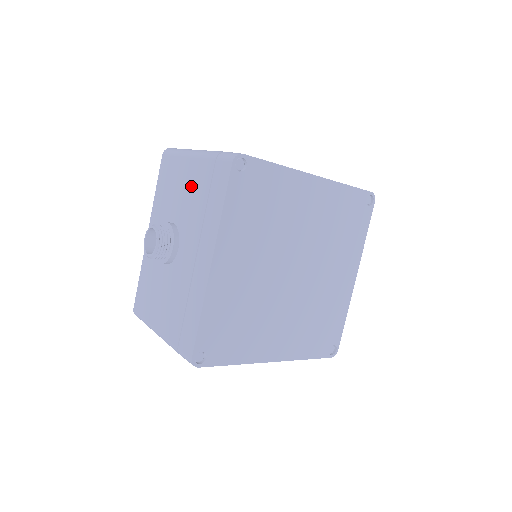
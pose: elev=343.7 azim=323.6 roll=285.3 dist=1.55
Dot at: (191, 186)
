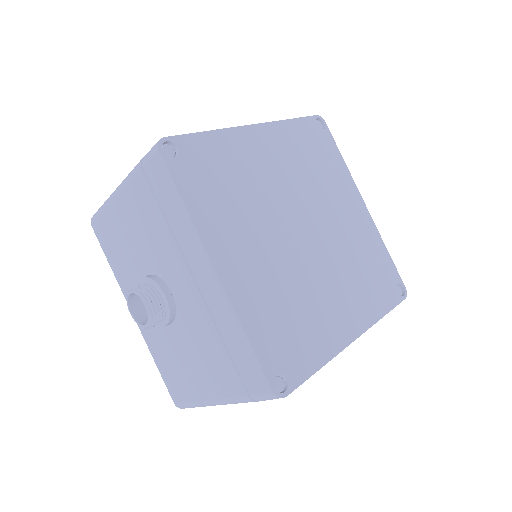
Dot at: (138, 221)
